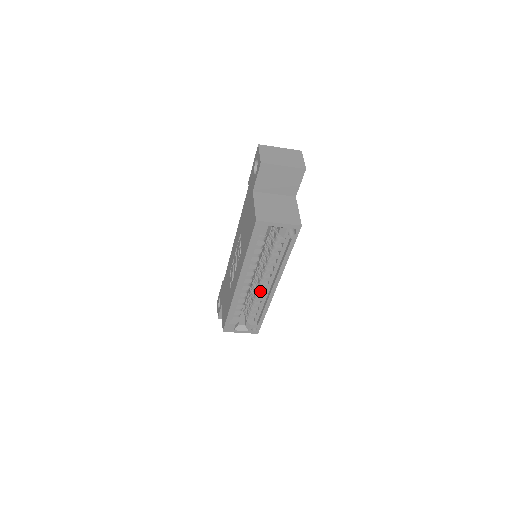
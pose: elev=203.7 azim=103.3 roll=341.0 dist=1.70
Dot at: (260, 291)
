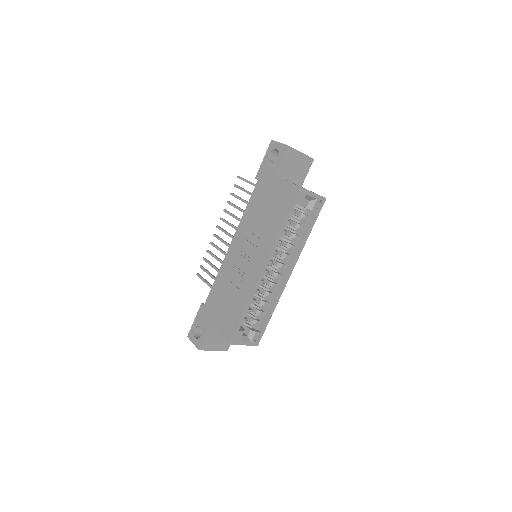
Dot at: (273, 283)
